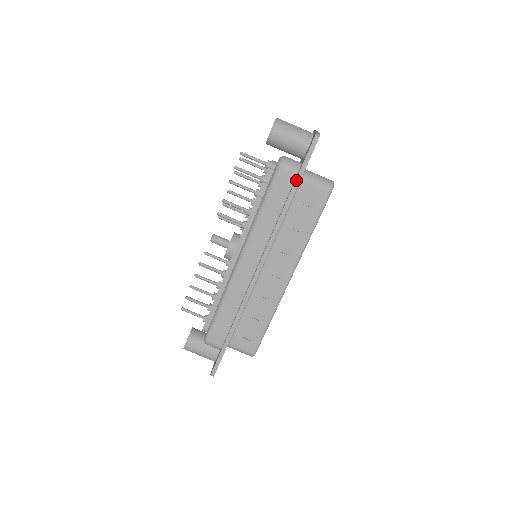
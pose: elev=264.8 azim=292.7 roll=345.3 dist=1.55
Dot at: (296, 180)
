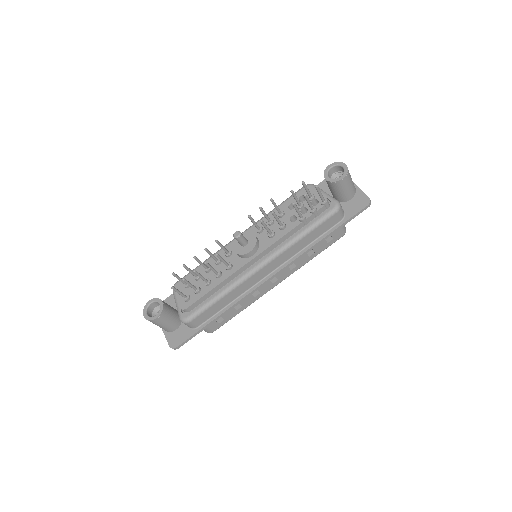
Dot at: (340, 226)
